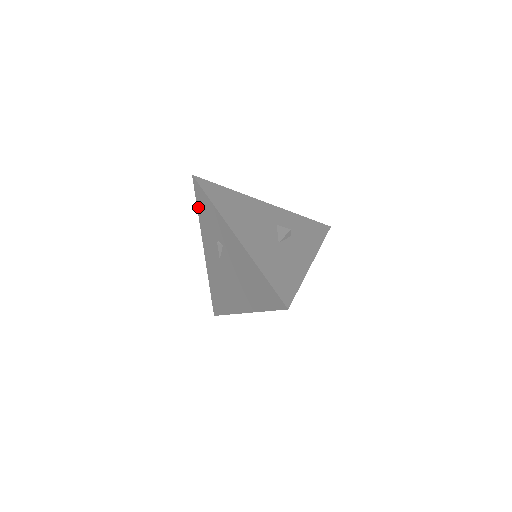
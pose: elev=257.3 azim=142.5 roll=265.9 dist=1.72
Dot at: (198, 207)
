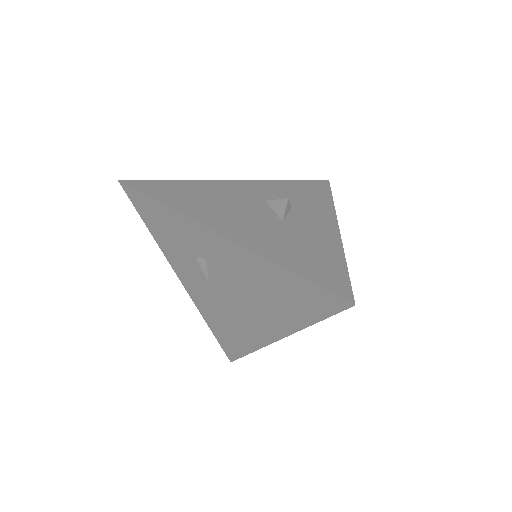
Dot at: (146, 224)
